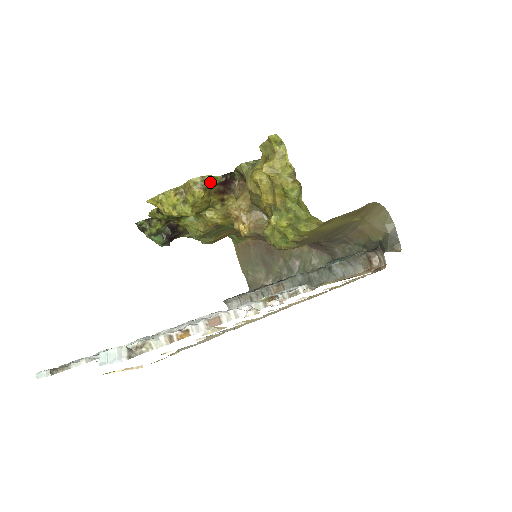
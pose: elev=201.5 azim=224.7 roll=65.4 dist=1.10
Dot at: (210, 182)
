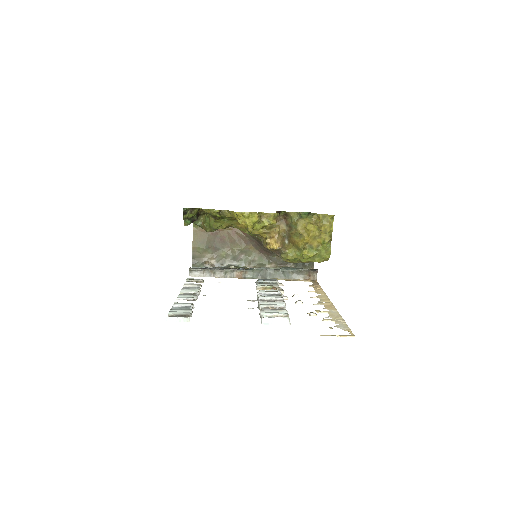
Dot at: (277, 216)
